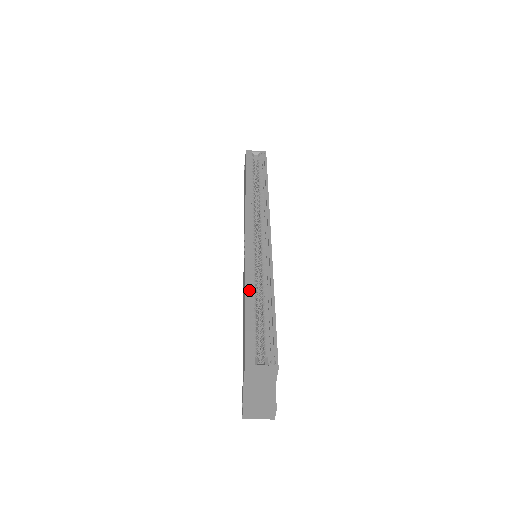
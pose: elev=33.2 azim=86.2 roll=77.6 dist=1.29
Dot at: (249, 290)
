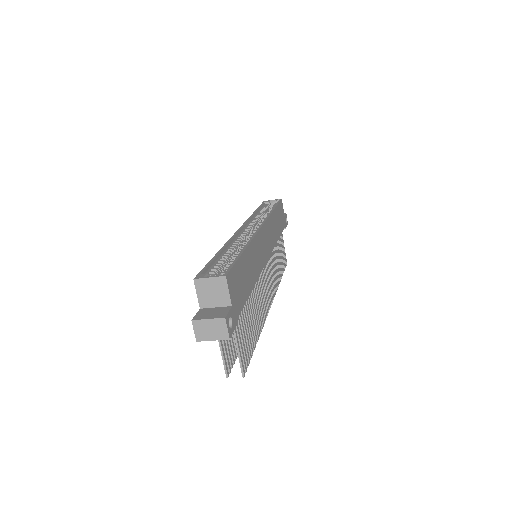
Dot at: (225, 250)
